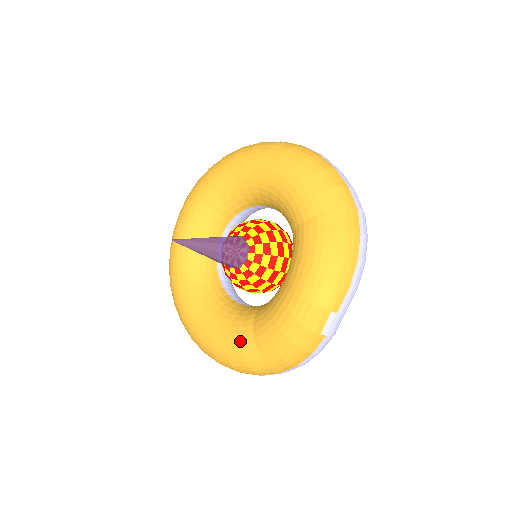
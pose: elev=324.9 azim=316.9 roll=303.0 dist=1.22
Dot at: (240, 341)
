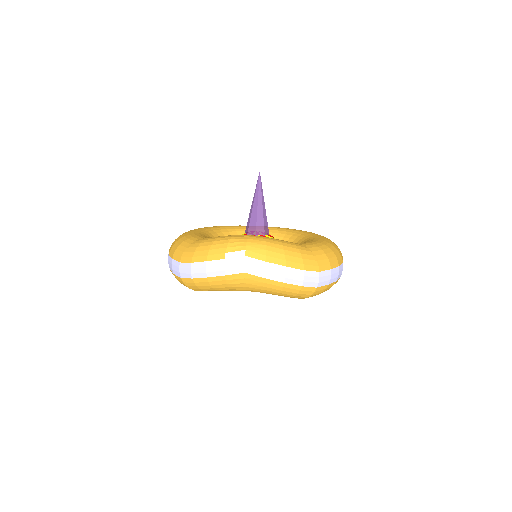
Dot at: (198, 236)
